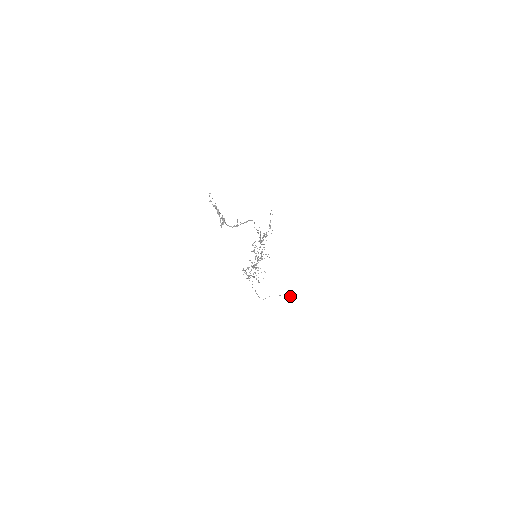
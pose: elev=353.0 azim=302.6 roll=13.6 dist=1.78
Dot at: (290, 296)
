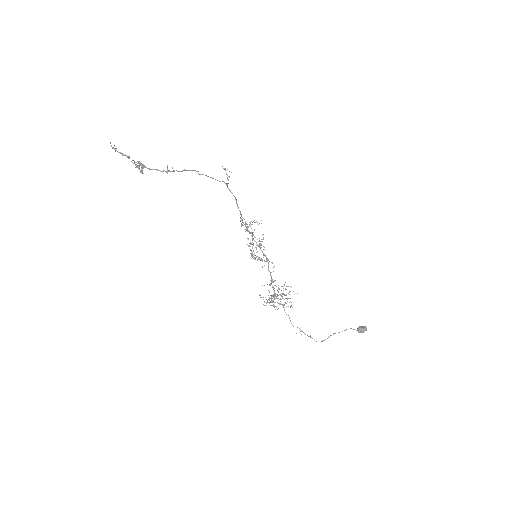
Dot at: (360, 326)
